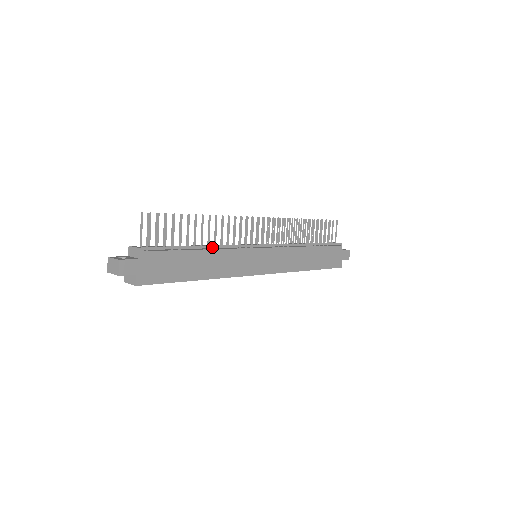
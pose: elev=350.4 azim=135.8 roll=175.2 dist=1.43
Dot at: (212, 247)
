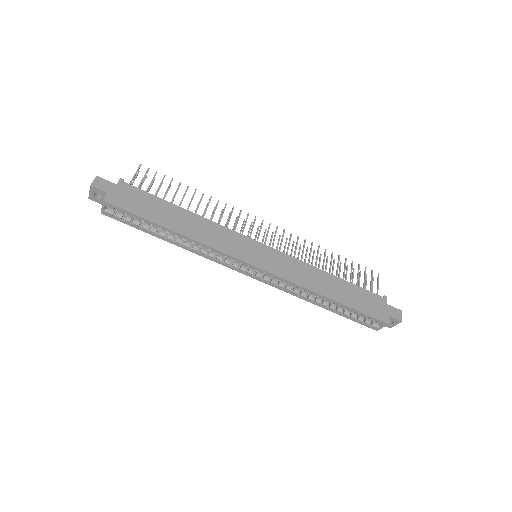
Dot at: occluded
